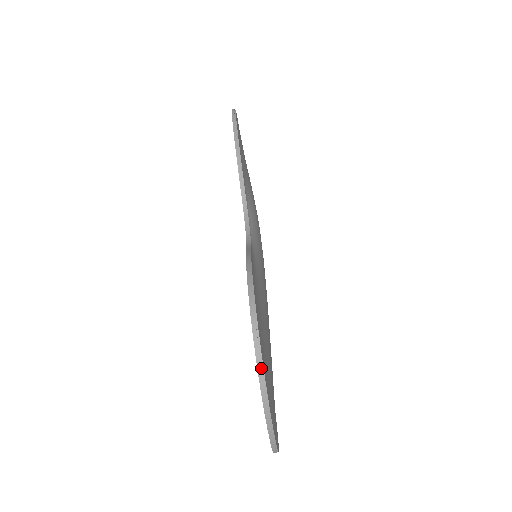
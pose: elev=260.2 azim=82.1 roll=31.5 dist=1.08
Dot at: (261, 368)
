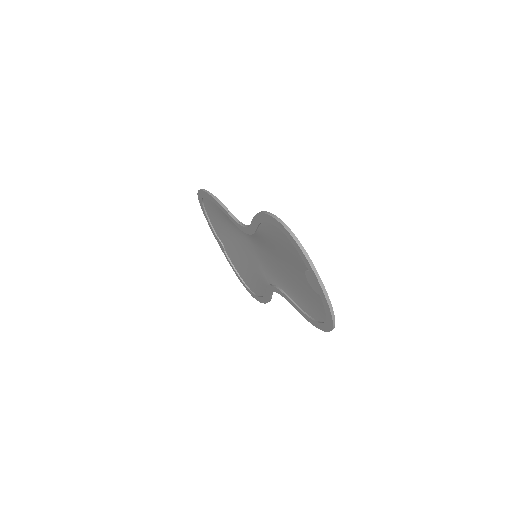
Dot at: (294, 236)
